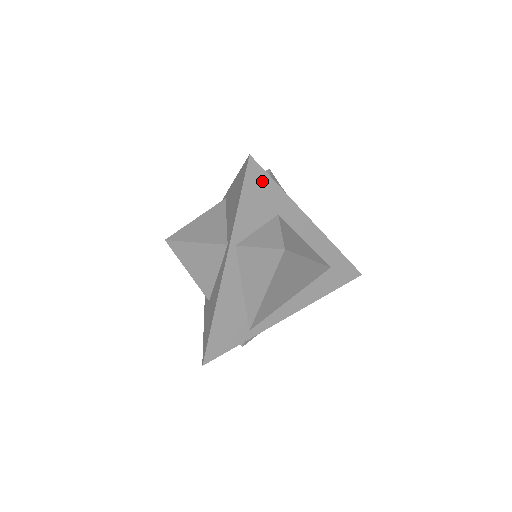
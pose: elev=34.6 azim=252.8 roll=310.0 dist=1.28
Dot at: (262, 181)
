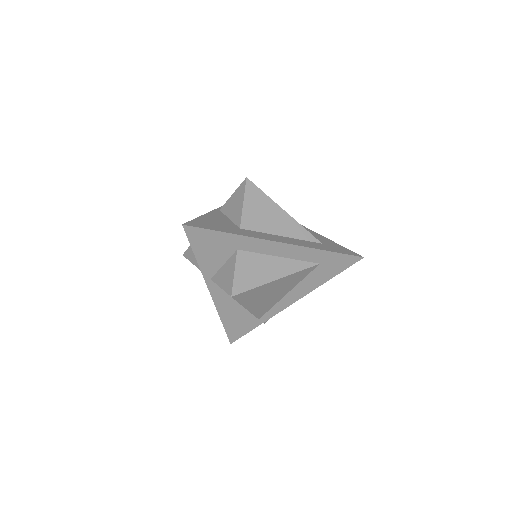
Dot at: (206, 235)
